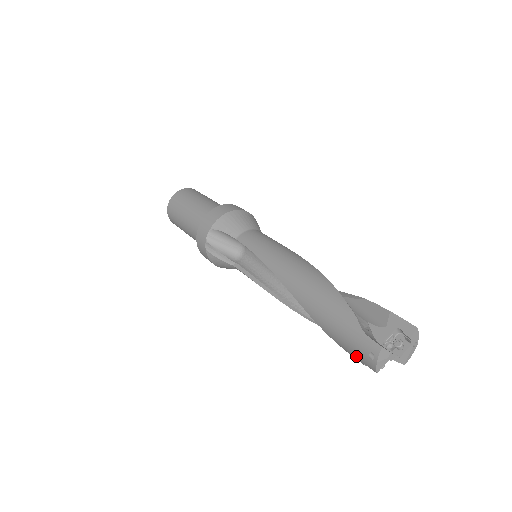
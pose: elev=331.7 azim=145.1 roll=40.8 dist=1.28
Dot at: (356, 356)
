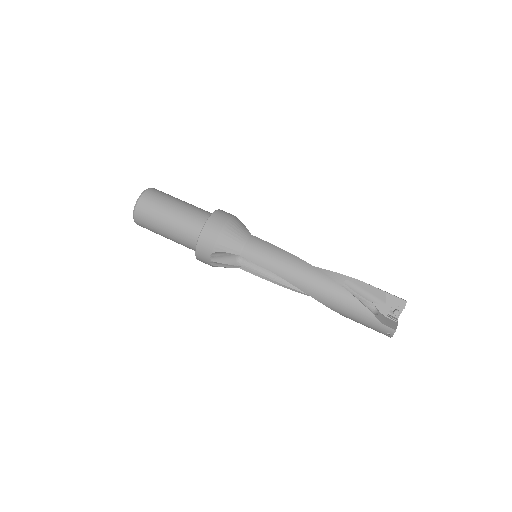
Dot at: occluded
